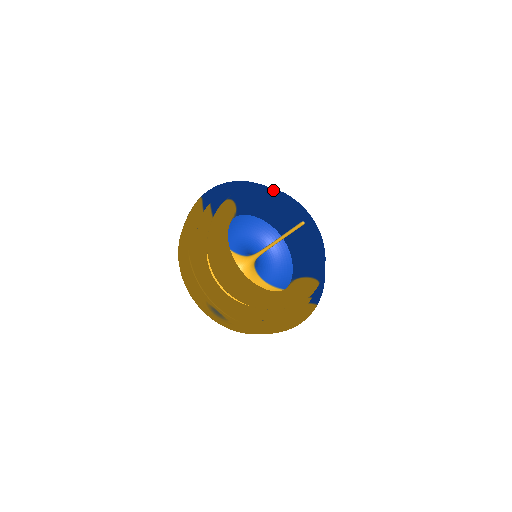
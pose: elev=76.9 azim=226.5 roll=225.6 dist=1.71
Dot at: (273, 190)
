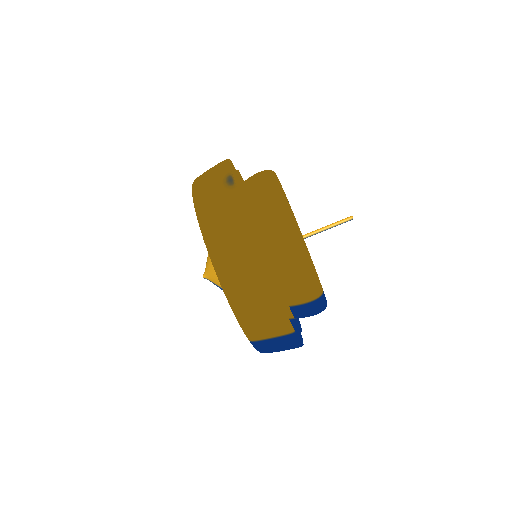
Dot at: occluded
